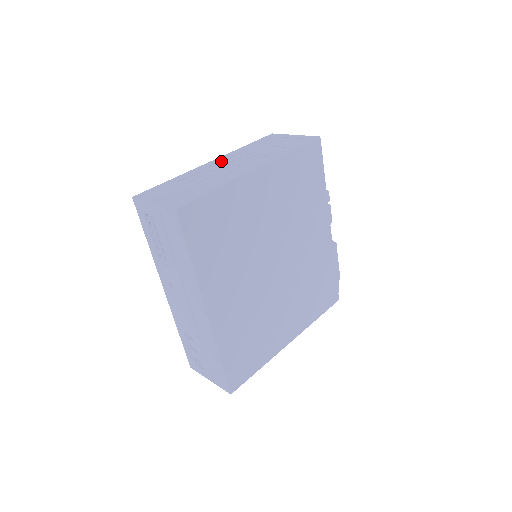
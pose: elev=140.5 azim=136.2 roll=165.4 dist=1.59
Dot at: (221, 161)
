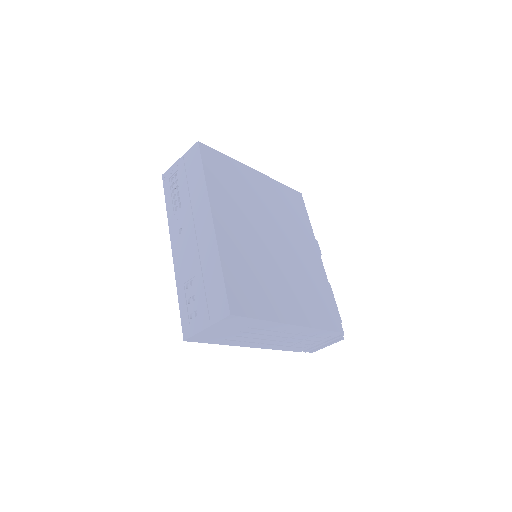
Dot at: occluded
